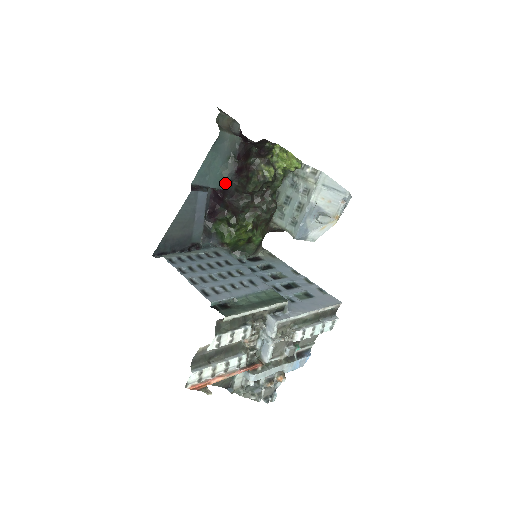
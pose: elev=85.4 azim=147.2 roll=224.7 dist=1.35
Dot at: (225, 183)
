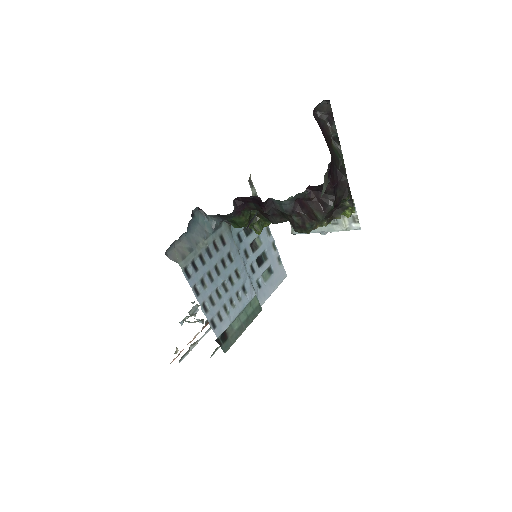
Dot at: (277, 200)
